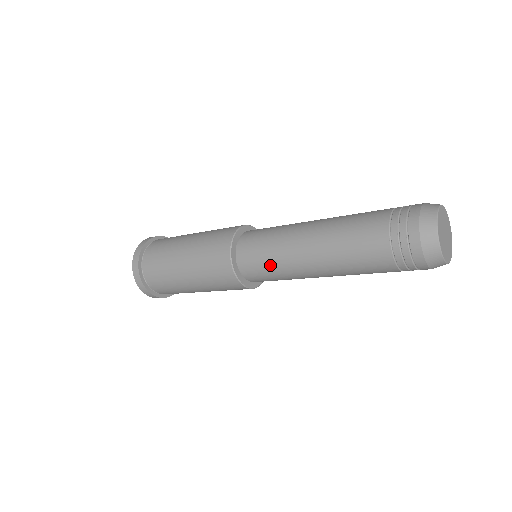
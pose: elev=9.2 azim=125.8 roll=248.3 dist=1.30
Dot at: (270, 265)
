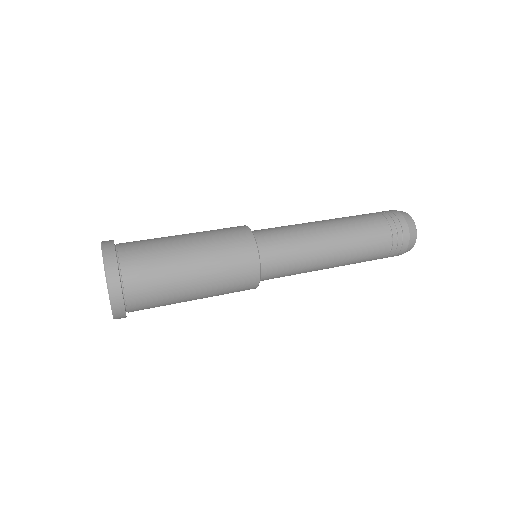
Dot at: (294, 264)
